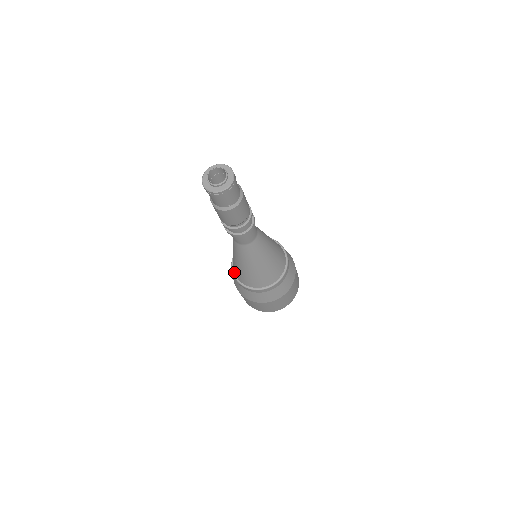
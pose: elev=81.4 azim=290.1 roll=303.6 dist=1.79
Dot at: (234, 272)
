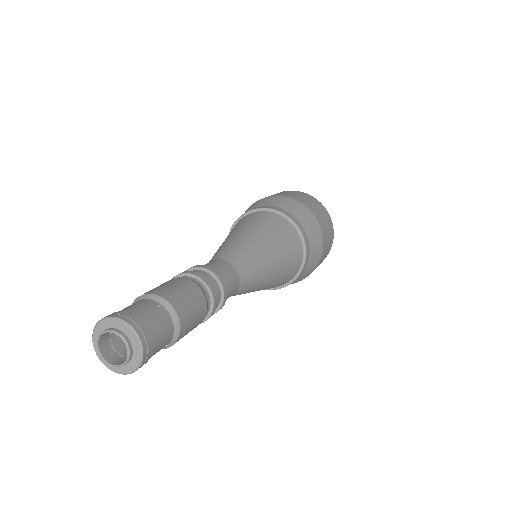
Dot at: occluded
